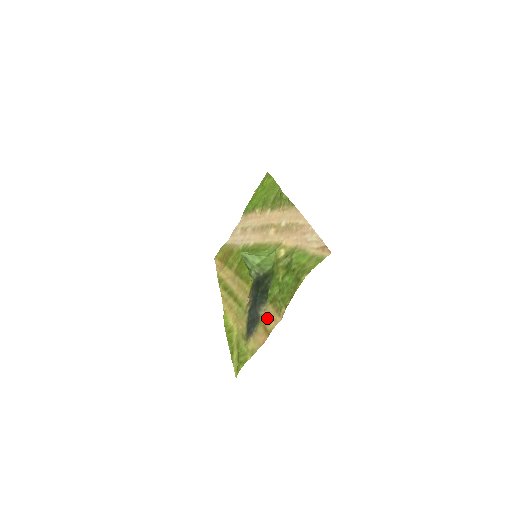
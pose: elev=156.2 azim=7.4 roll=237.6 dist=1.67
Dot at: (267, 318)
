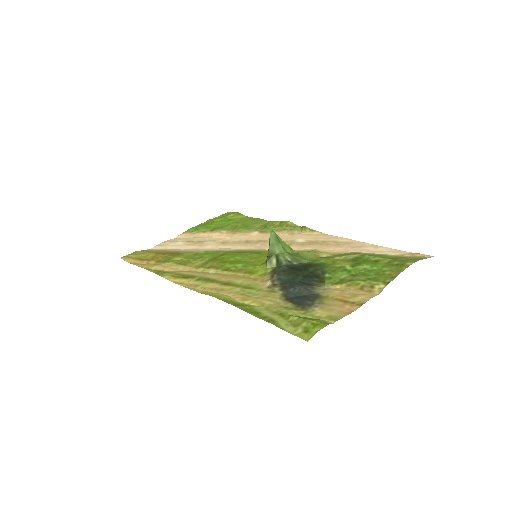
Dot at: (341, 293)
